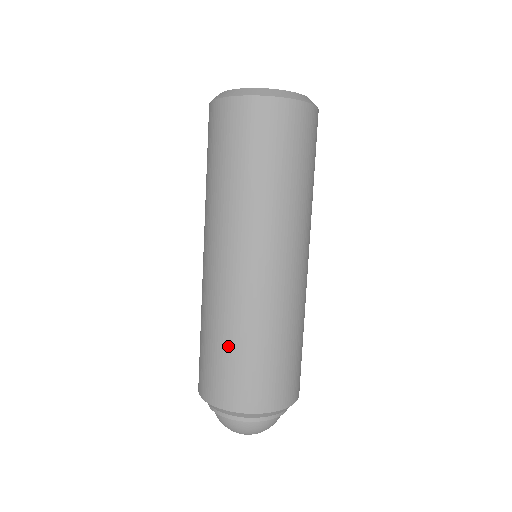
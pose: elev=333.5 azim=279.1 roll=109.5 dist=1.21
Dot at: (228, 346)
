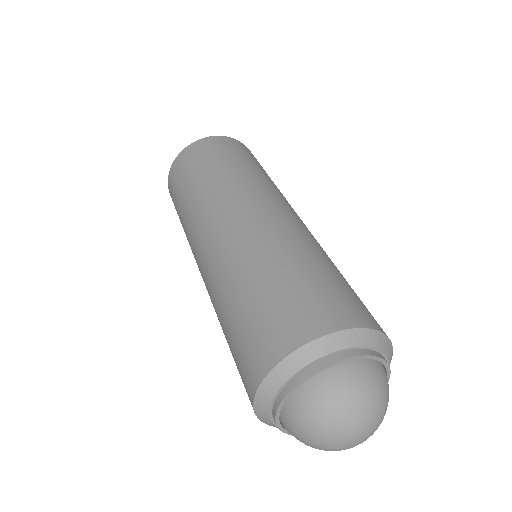
Dot at: (316, 265)
